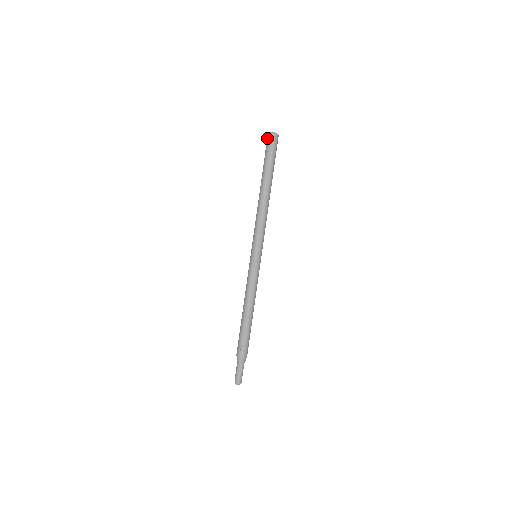
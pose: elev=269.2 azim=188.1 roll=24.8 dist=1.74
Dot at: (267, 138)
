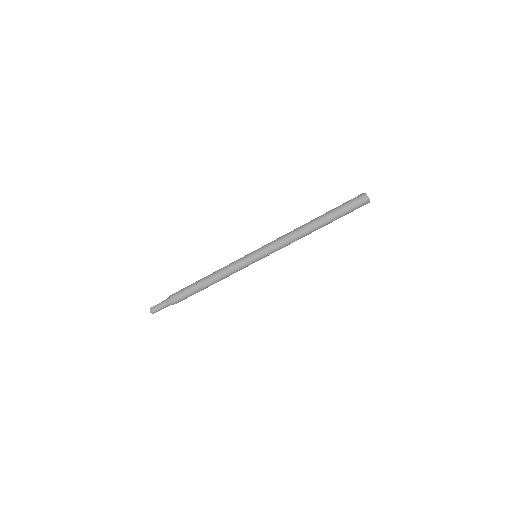
Dot at: (360, 195)
